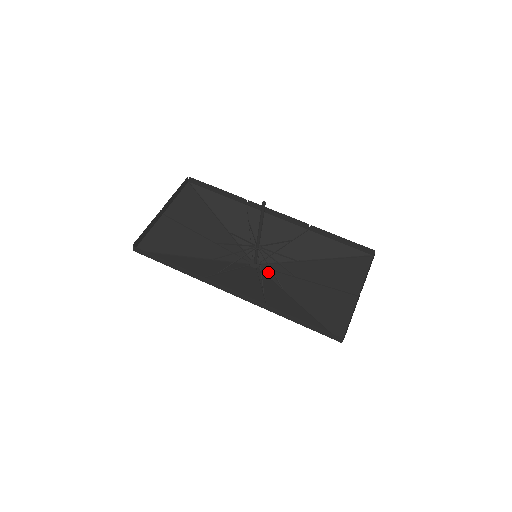
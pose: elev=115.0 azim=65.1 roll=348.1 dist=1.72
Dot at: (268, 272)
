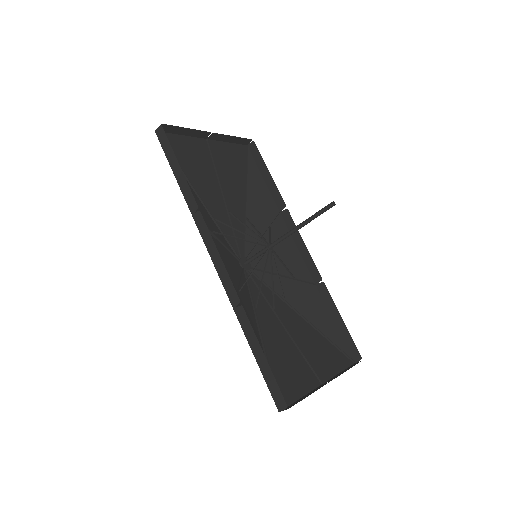
Dot at: (251, 282)
